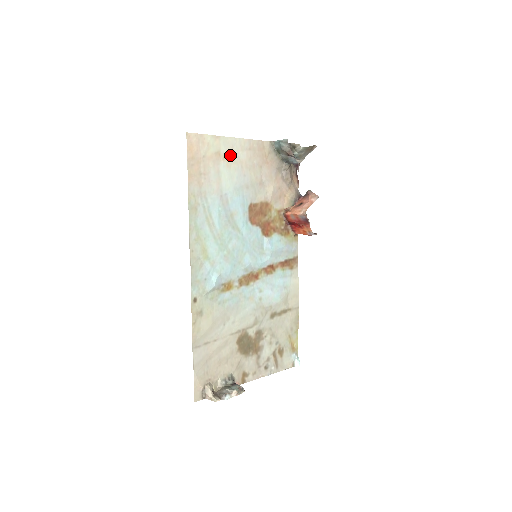
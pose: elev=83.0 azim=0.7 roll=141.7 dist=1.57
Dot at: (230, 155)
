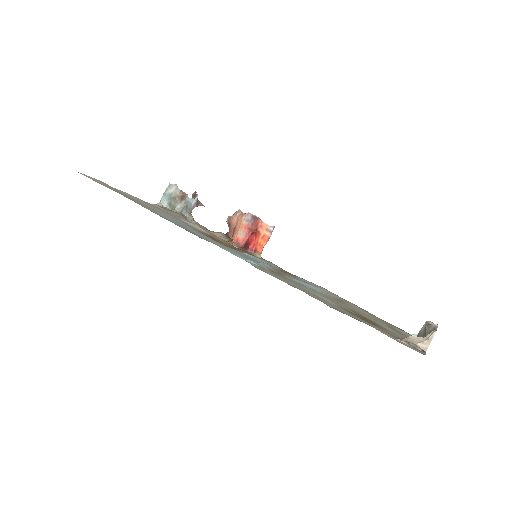
Dot at: occluded
